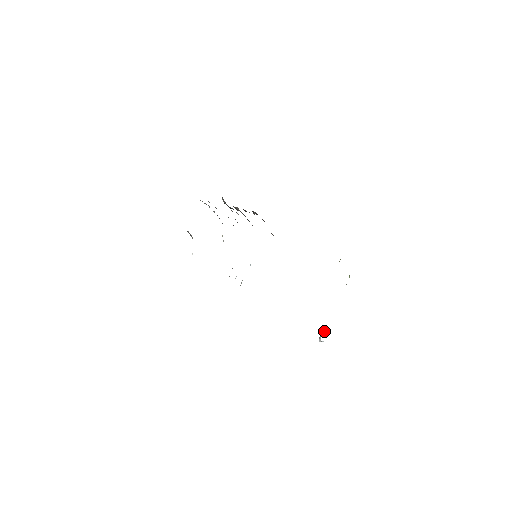
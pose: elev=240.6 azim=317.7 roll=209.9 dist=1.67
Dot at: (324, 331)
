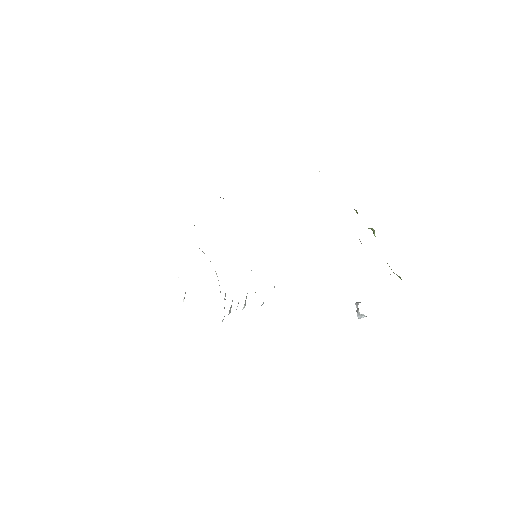
Dot at: occluded
